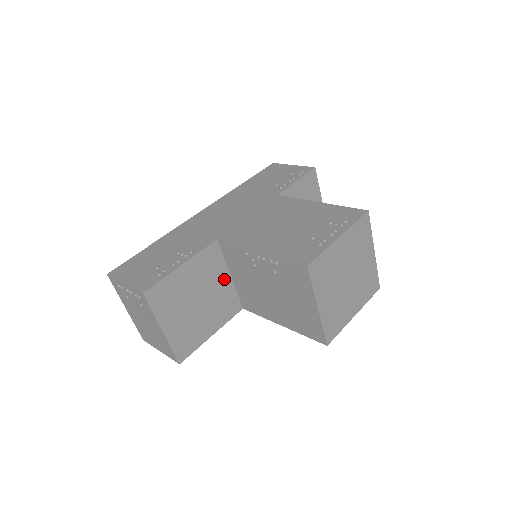
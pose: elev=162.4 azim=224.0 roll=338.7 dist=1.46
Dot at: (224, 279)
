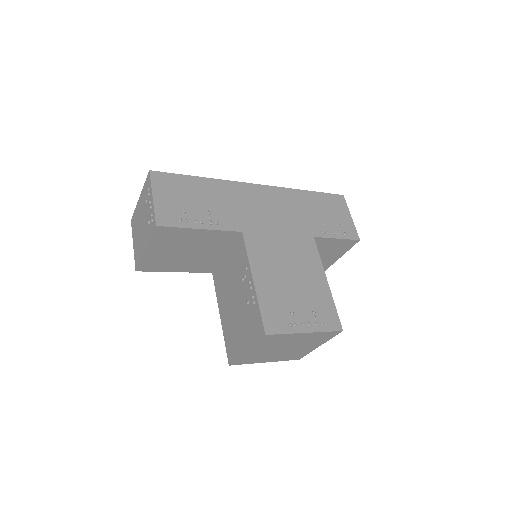
Dot at: (219, 252)
